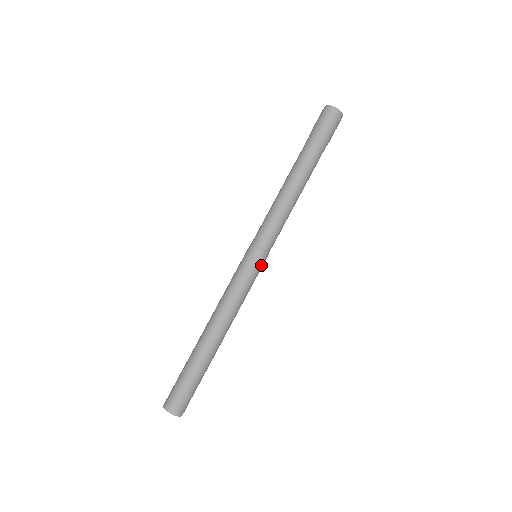
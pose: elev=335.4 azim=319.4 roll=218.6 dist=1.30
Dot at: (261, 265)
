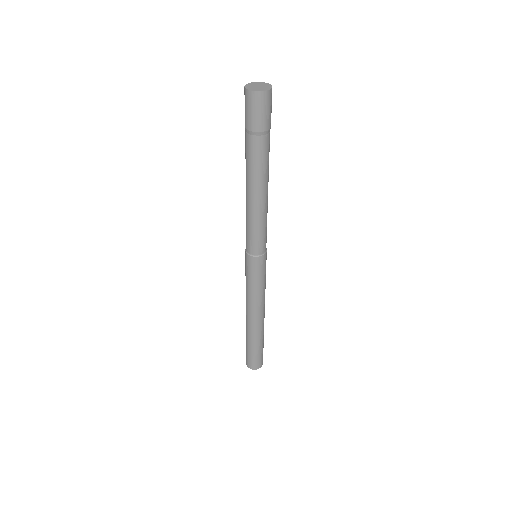
Dot at: occluded
